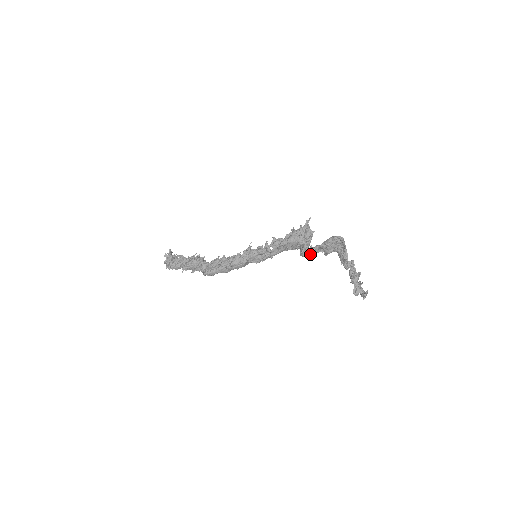
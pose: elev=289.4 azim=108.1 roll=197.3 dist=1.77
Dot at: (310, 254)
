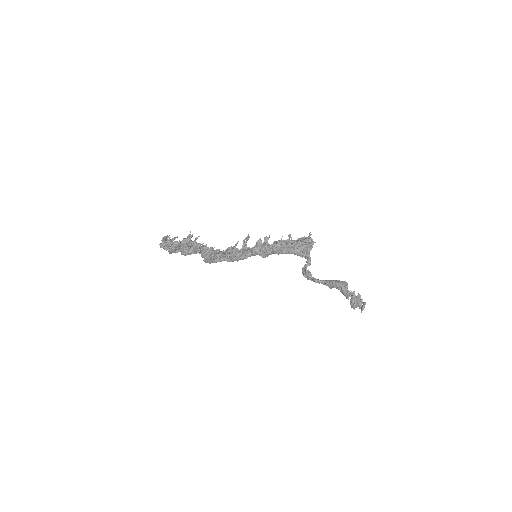
Dot at: occluded
